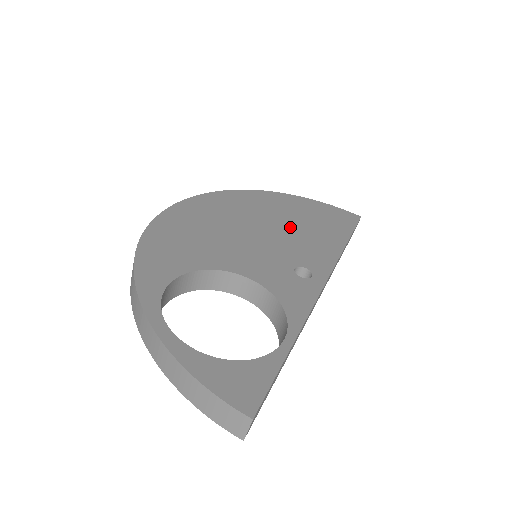
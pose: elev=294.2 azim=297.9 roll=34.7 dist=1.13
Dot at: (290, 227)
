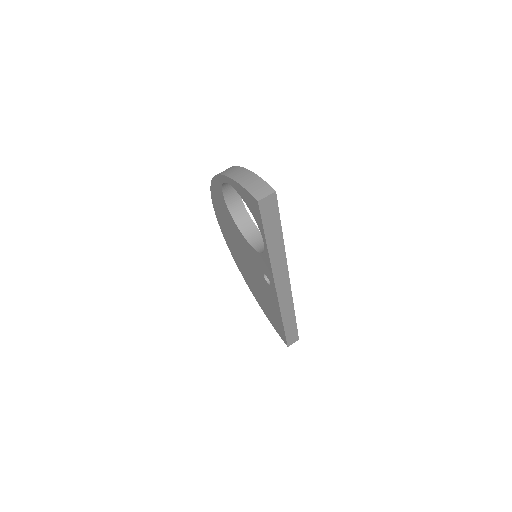
Dot at: occluded
